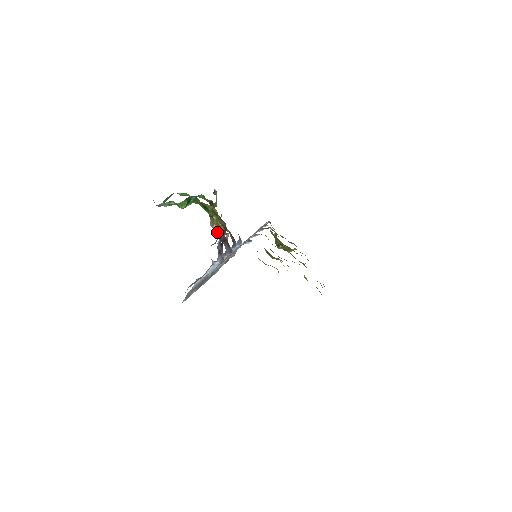
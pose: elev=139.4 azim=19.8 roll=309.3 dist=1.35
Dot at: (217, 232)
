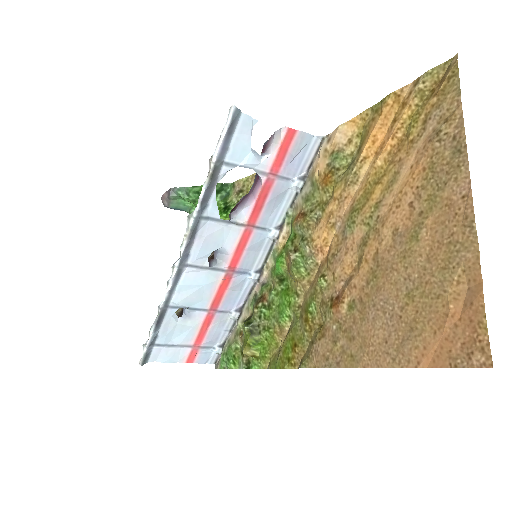
Dot at: occluded
